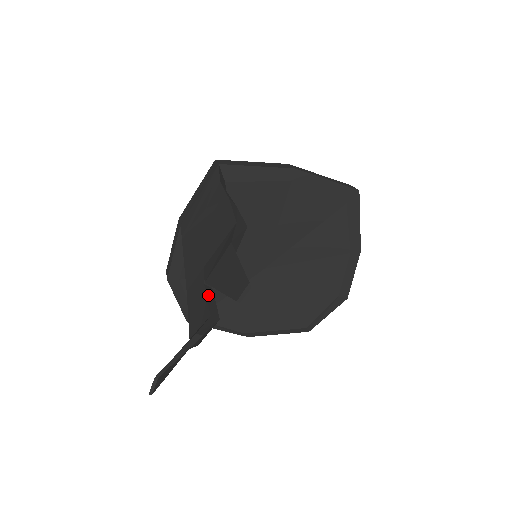
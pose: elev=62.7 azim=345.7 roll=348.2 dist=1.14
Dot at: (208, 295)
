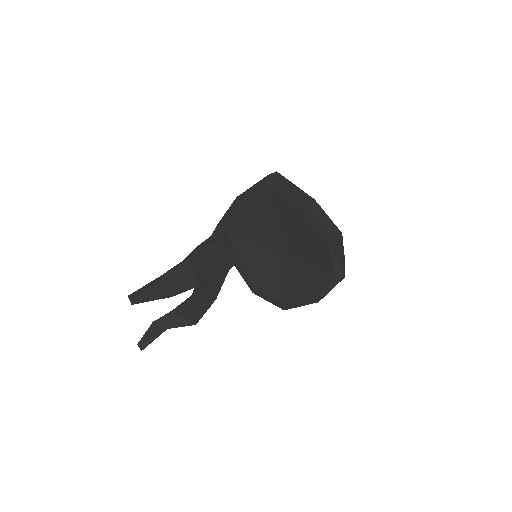
Dot at: (185, 300)
